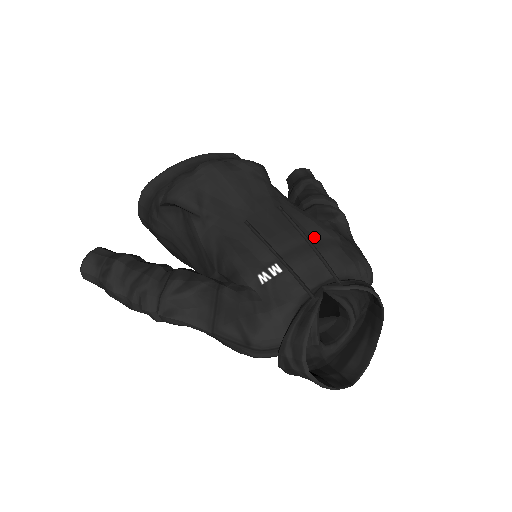
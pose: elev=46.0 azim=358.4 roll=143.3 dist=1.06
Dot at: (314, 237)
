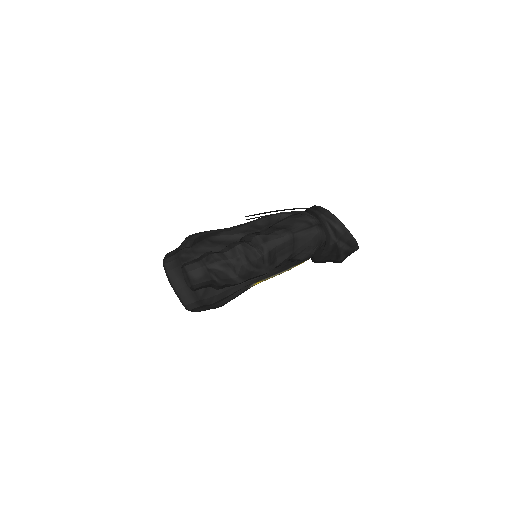
Dot at: occluded
